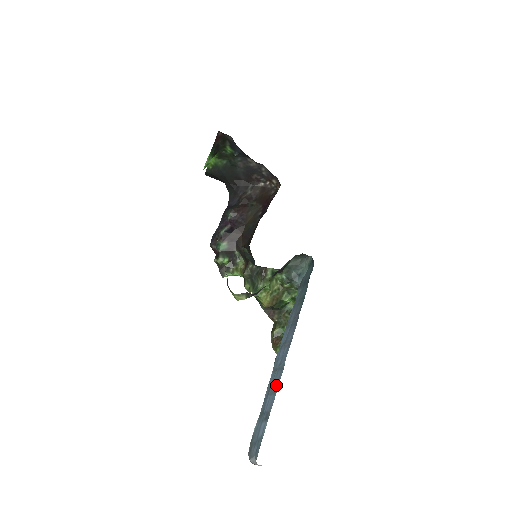
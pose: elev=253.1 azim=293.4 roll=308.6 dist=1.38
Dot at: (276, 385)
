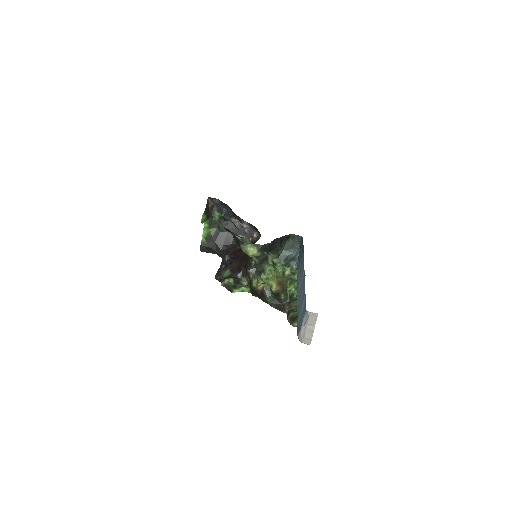
Dot at: (303, 284)
